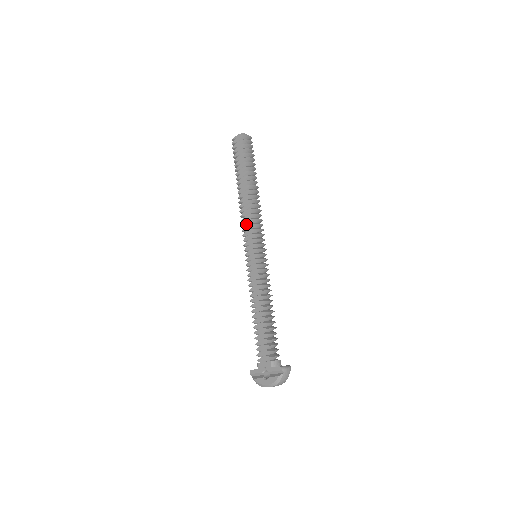
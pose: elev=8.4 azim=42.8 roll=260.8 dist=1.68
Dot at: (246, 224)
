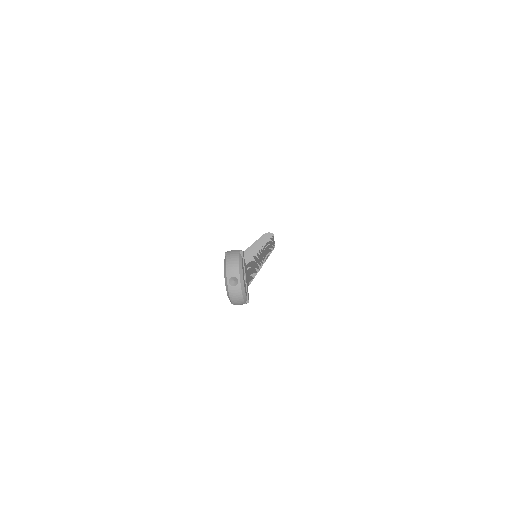
Dot at: occluded
